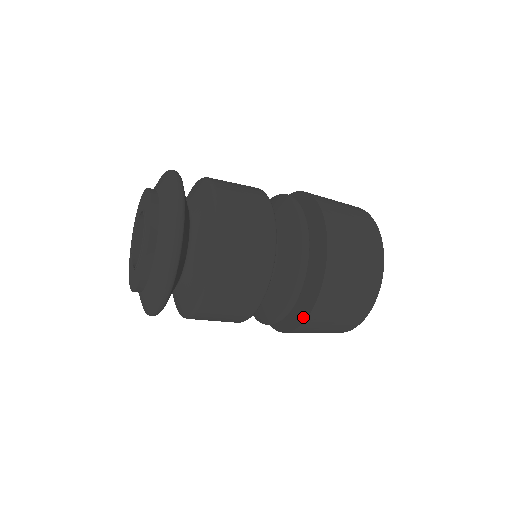
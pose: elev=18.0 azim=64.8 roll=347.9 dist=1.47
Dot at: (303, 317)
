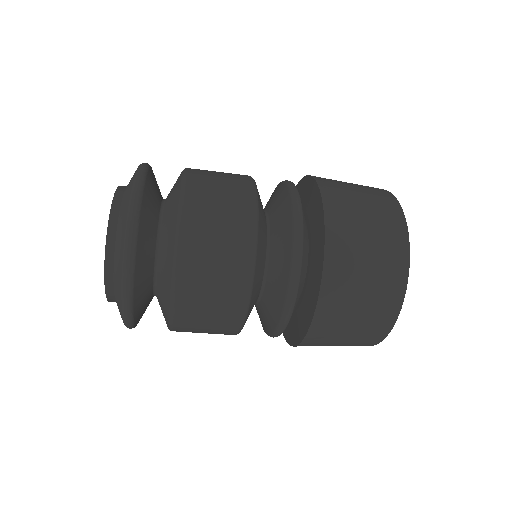
Dot at: (307, 326)
